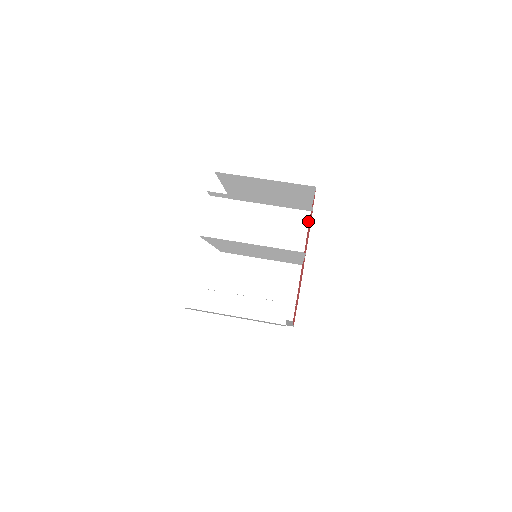
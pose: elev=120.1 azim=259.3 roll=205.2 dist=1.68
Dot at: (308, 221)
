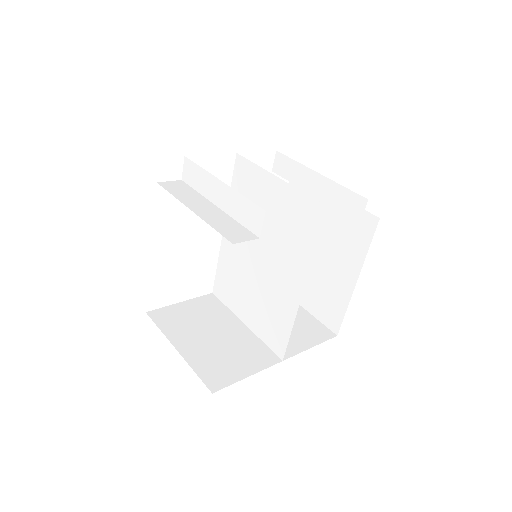
Dot at: (327, 339)
